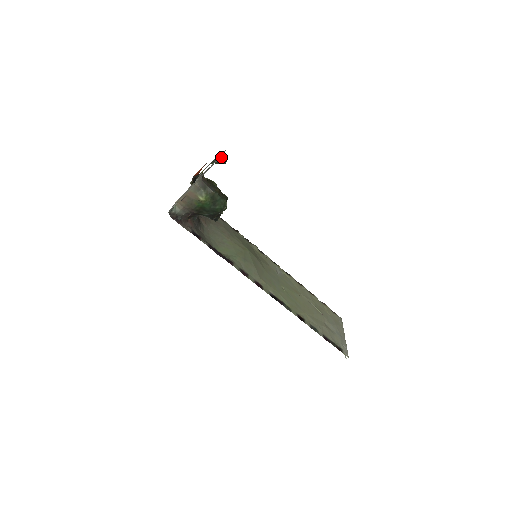
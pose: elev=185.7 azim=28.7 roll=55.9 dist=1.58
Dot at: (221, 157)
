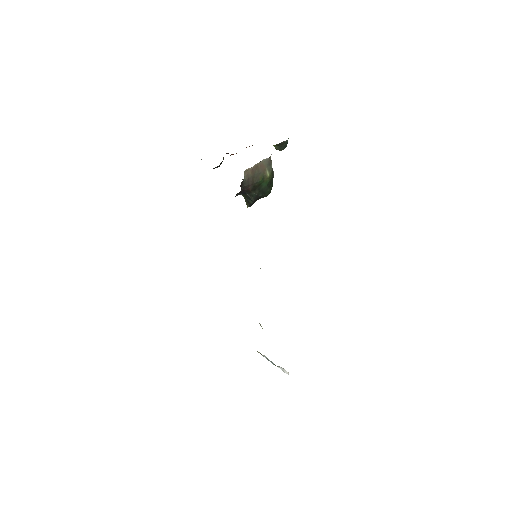
Dot at: (286, 142)
